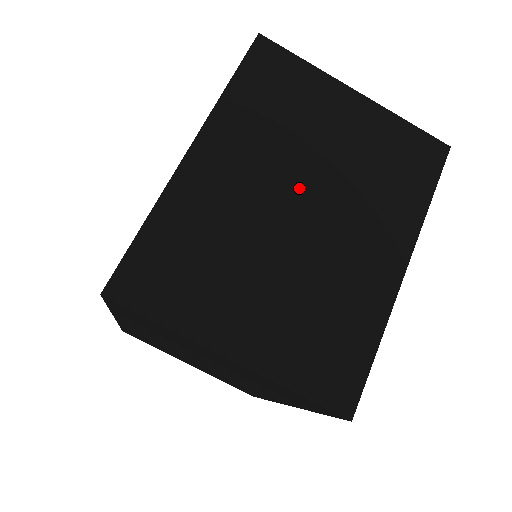
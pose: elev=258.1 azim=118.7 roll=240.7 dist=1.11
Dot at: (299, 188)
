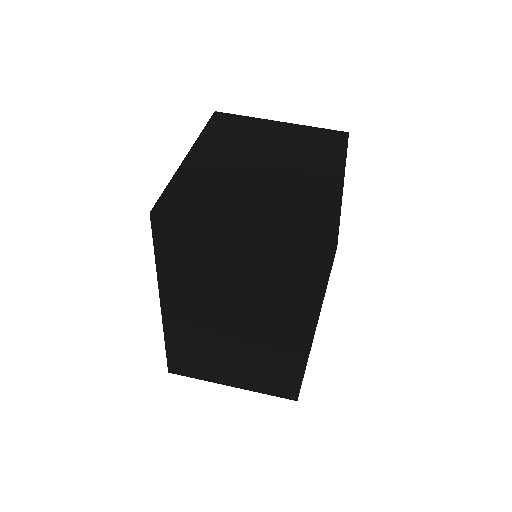
Dot at: (260, 159)
